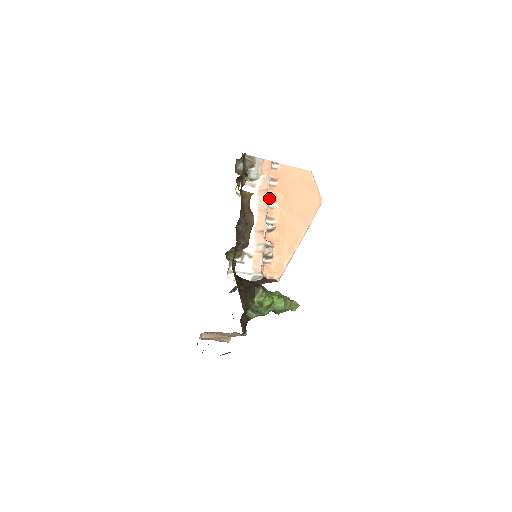
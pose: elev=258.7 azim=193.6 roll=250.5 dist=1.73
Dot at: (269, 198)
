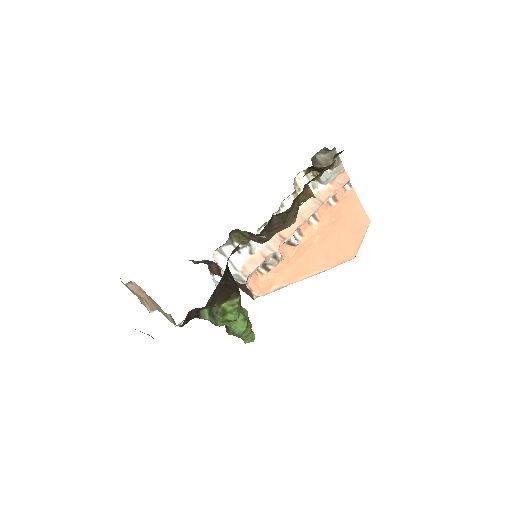
Dot at: occluded
